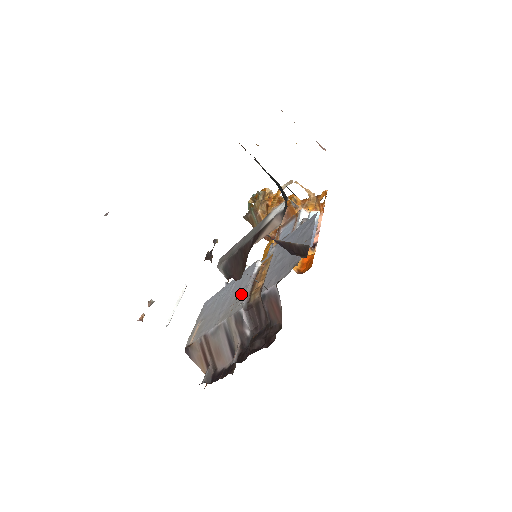
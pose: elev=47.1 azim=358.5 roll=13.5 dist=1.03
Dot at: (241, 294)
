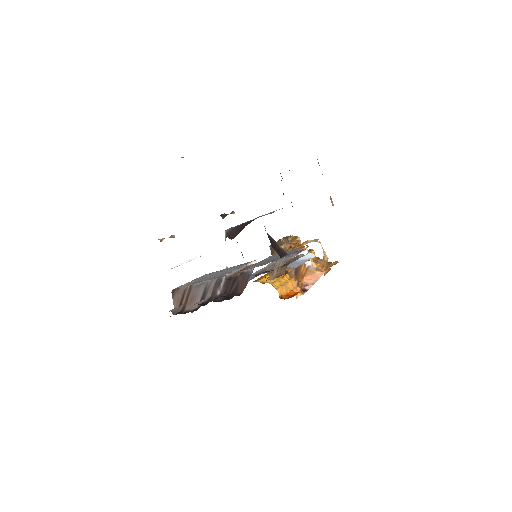
Dot at: (231, 271)
